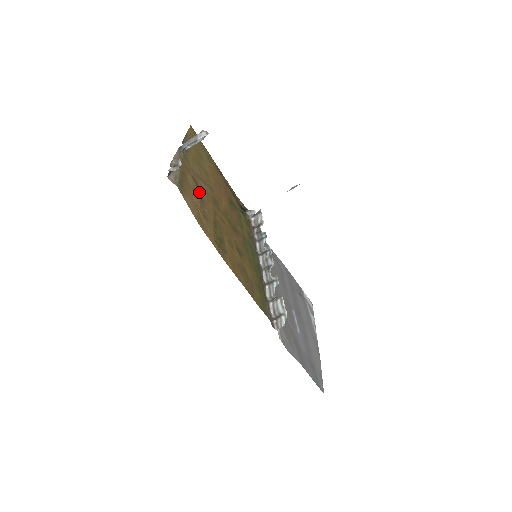
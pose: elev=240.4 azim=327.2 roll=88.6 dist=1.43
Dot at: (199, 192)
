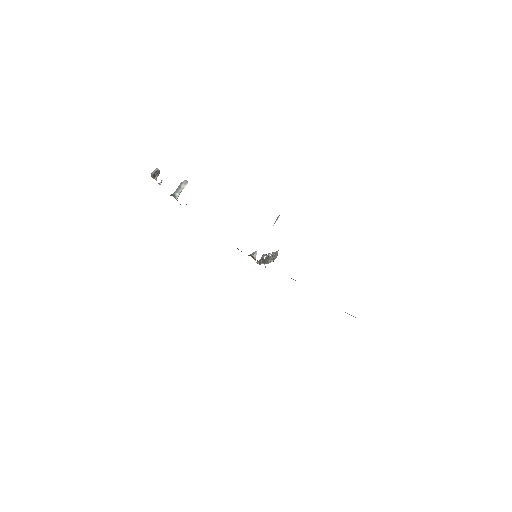
Dot at: occluded
